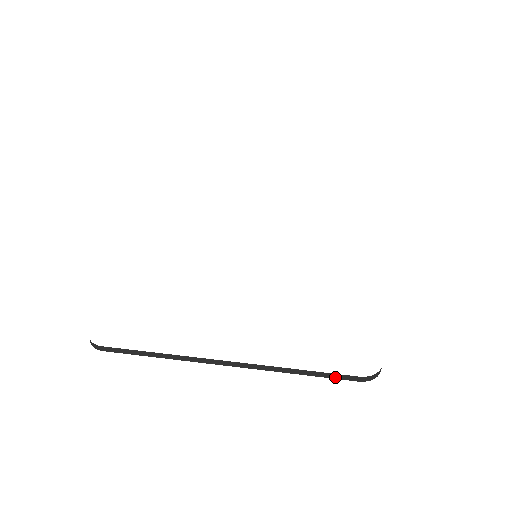
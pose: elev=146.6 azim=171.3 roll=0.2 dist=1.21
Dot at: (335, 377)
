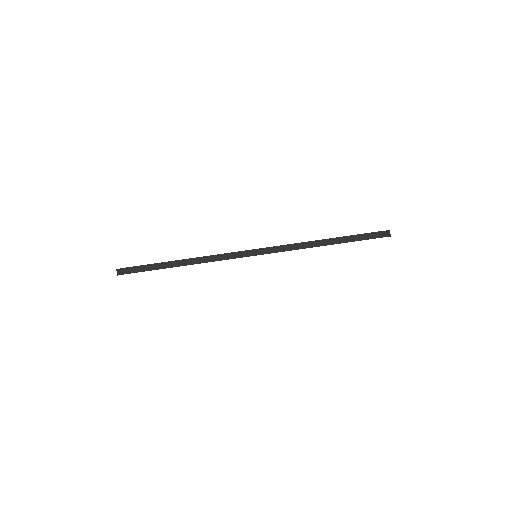
Dot at: (353, 240)
